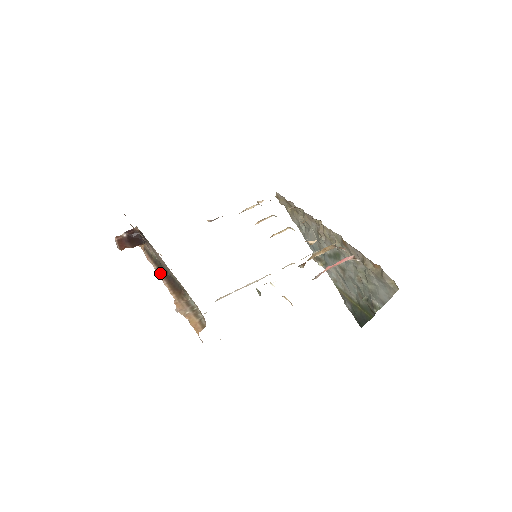
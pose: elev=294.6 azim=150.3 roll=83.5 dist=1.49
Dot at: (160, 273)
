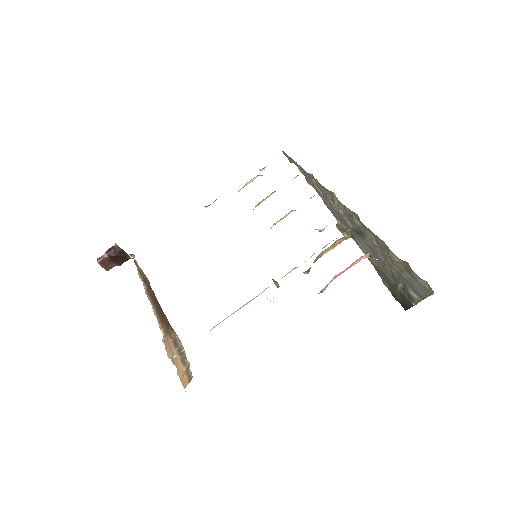
Dot at: (149, 297)
